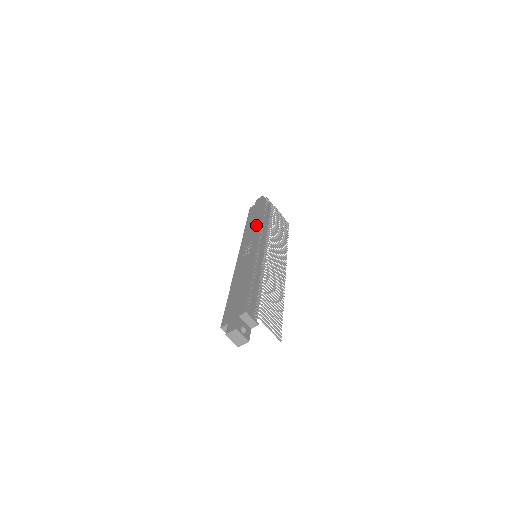
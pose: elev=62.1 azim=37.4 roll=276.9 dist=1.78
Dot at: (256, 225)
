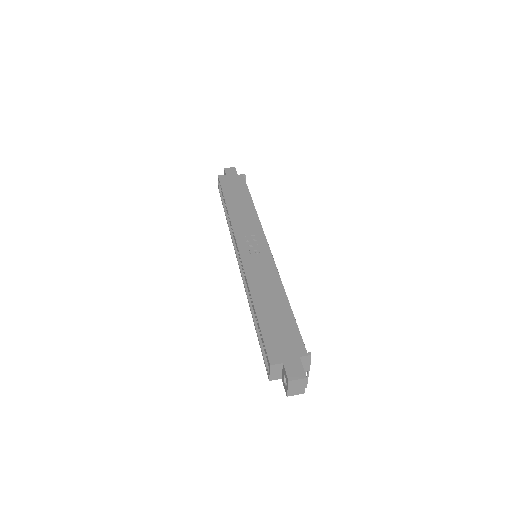
Dot at: (250, 211)
